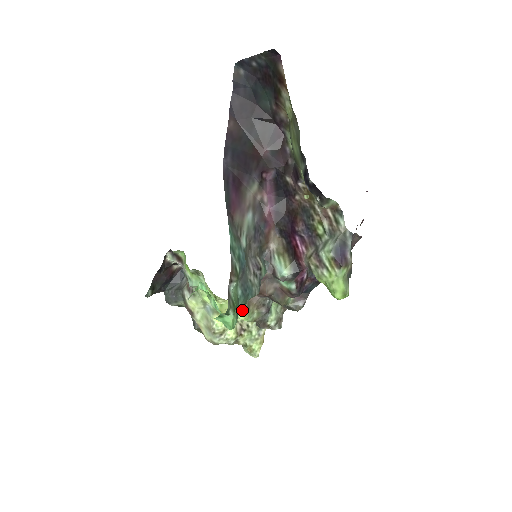
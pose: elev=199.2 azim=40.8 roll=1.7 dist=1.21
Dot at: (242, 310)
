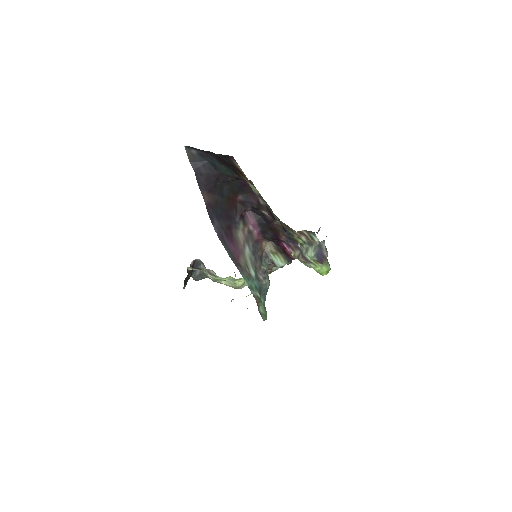
Dot at: occluded
